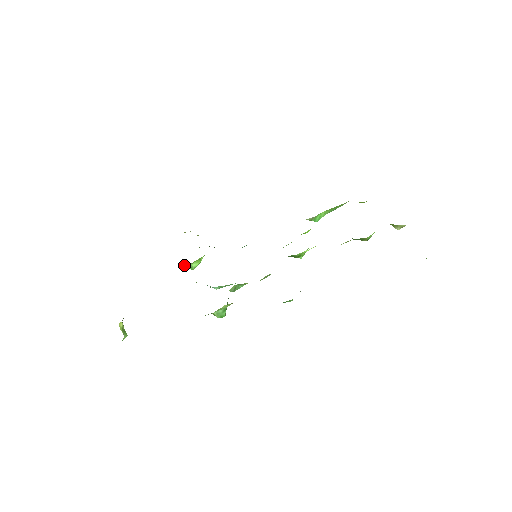
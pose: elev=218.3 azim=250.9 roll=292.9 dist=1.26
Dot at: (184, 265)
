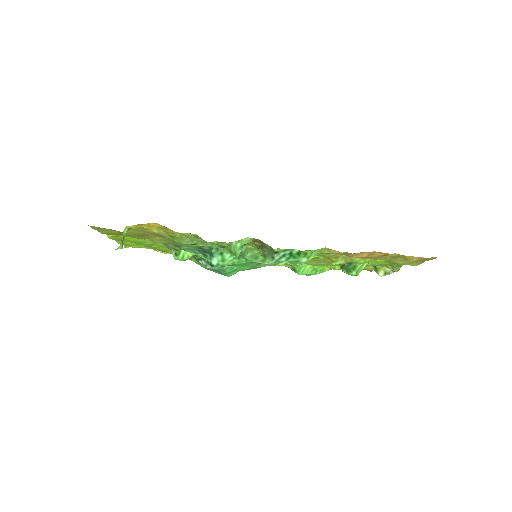
Dot at: (177, 251)
